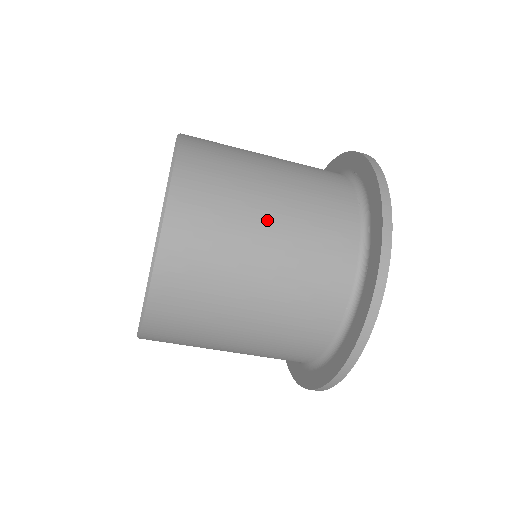
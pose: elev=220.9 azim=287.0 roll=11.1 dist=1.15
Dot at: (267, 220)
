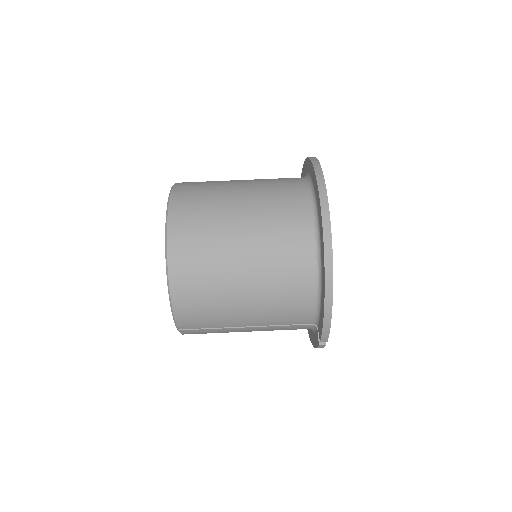
Dot at: occluded
